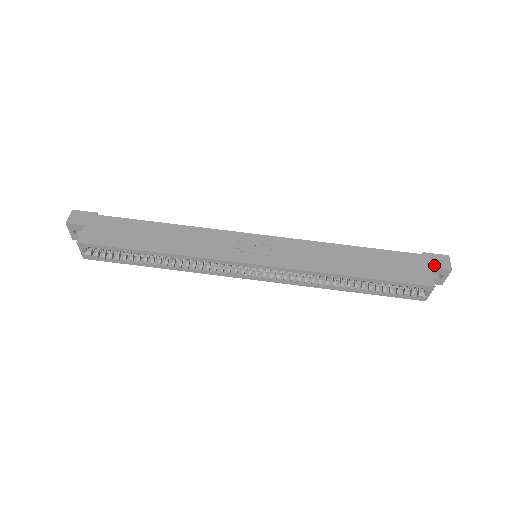
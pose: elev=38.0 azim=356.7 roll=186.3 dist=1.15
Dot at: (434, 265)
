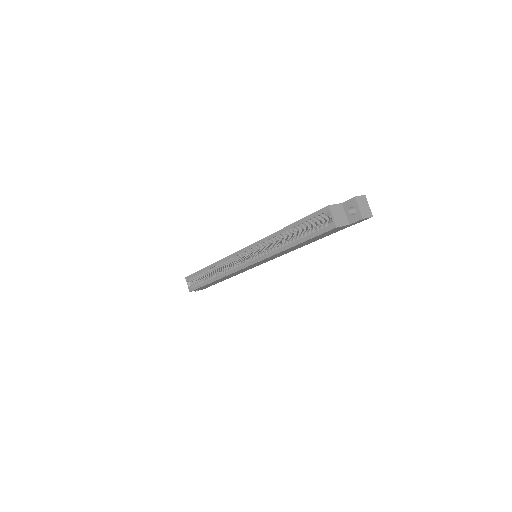
Dot at: (345, 202)
